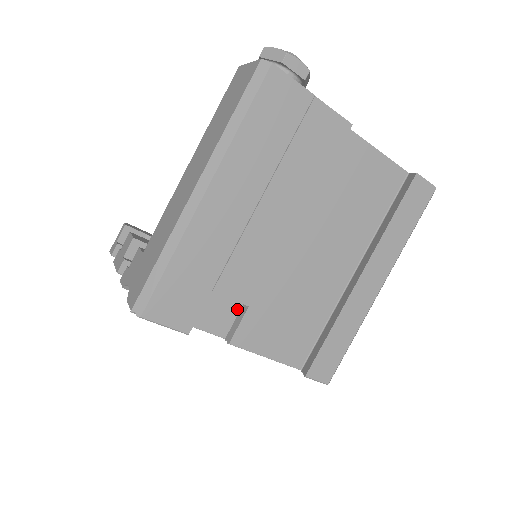
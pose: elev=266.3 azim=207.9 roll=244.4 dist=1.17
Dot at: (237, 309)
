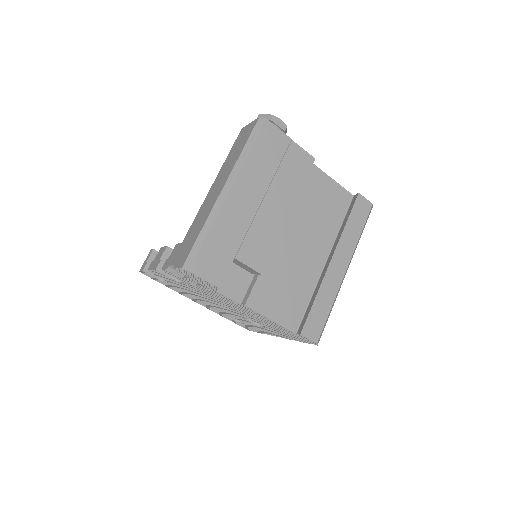
Dot at: (249, 282)
